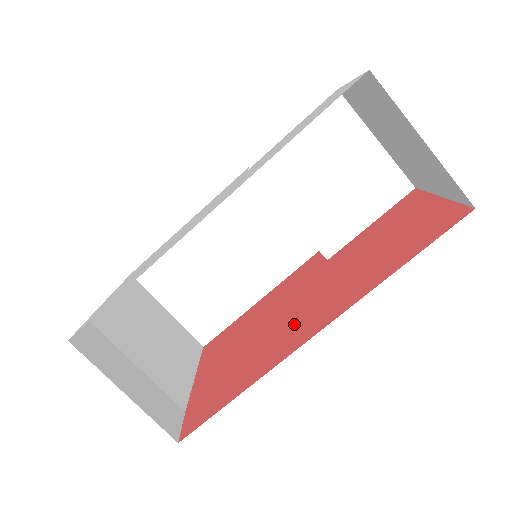
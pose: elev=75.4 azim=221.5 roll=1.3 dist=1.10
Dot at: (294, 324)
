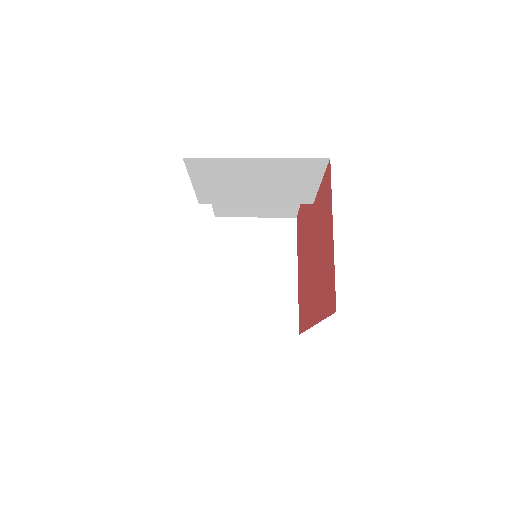
Dot at: (309, 289)
